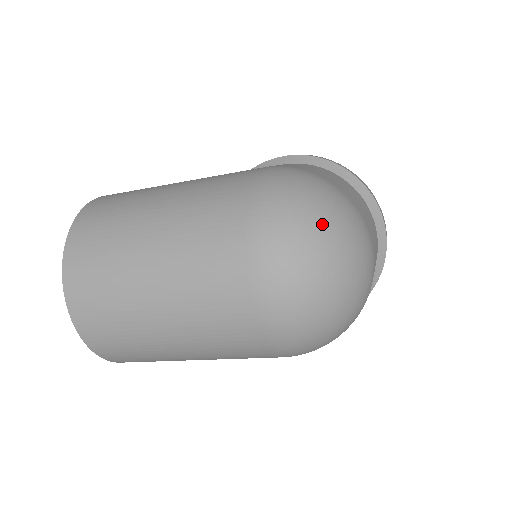
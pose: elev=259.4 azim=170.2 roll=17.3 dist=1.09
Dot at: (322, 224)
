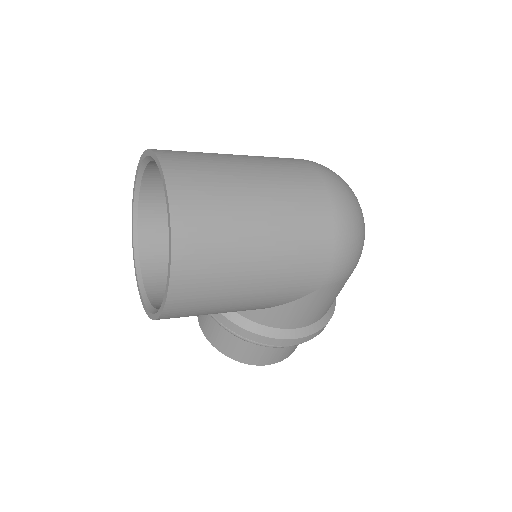
Dot at: occluded
